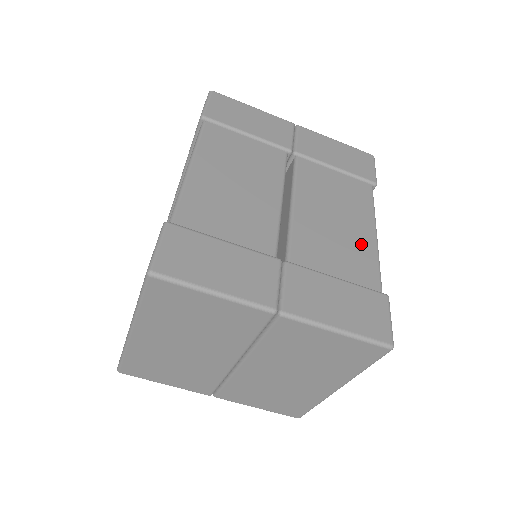
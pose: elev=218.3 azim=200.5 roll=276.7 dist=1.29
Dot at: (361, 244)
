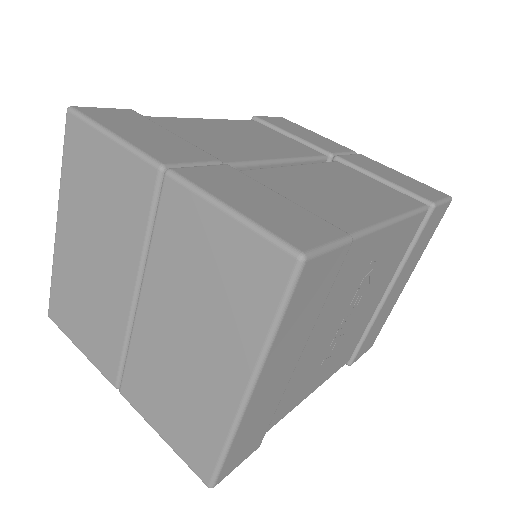
Dot at: (358, 210)
